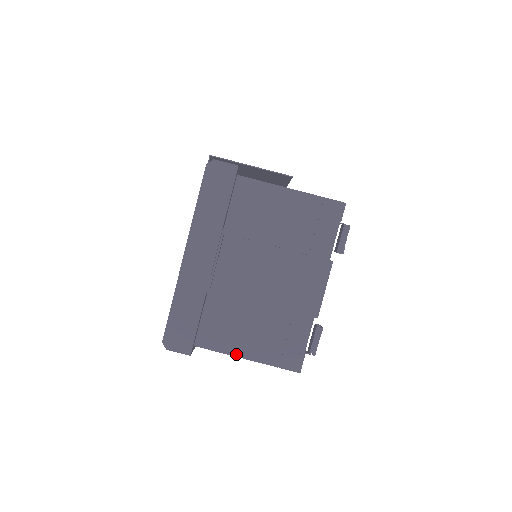
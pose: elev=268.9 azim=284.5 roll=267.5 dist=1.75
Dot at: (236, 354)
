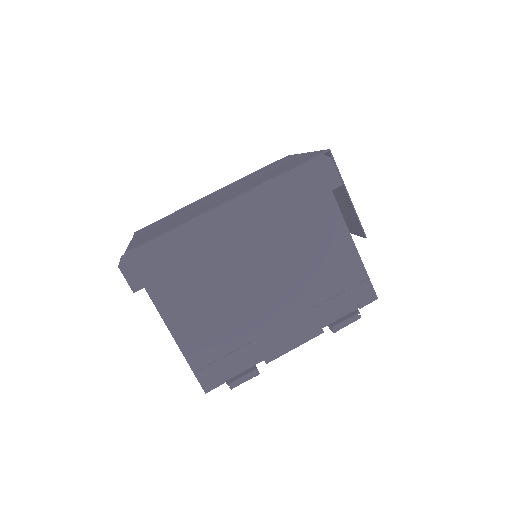
Dot at: (172, 328)
